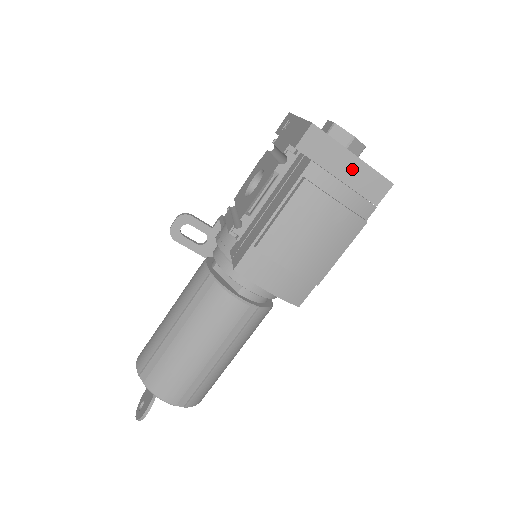
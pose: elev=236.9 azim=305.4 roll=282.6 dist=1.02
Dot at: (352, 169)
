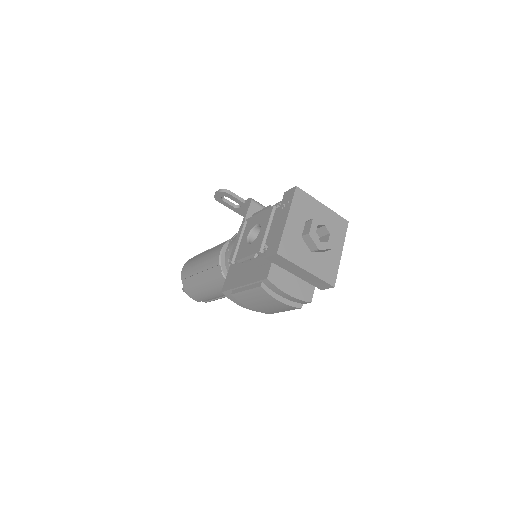
Dot at: (305, 275)
